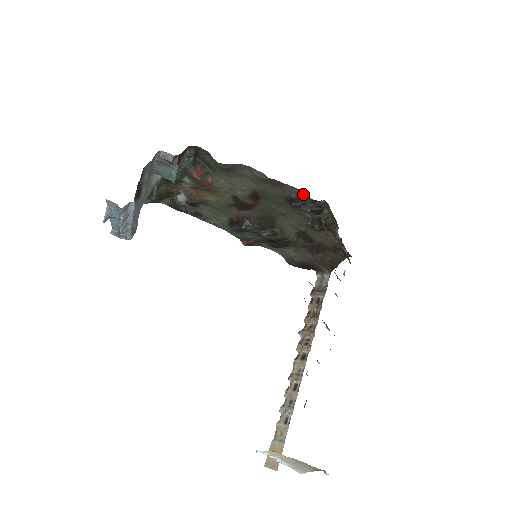
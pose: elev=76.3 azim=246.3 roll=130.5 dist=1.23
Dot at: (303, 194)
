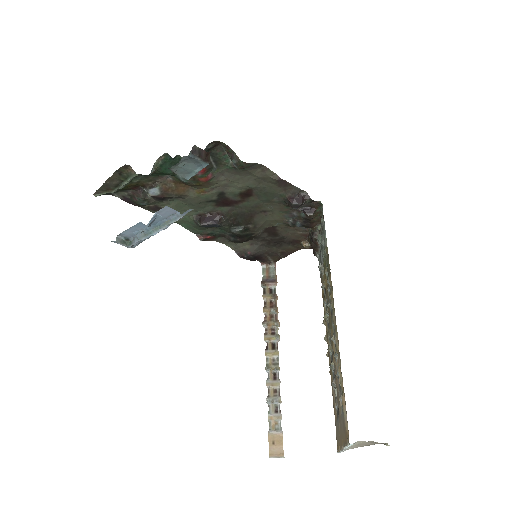
Dot at: (304, 195)
